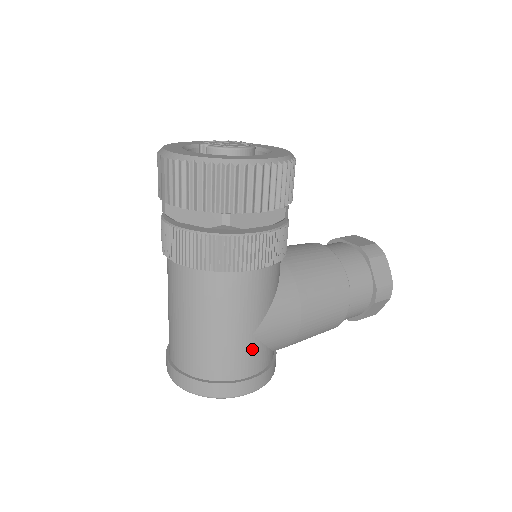
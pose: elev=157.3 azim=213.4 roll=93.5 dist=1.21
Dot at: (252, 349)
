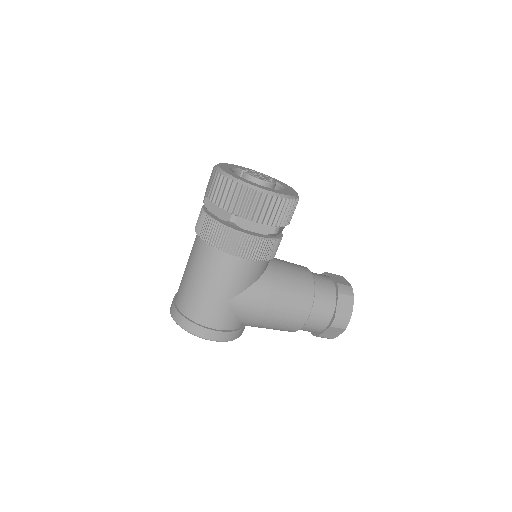
Dot at: (224, 311)
